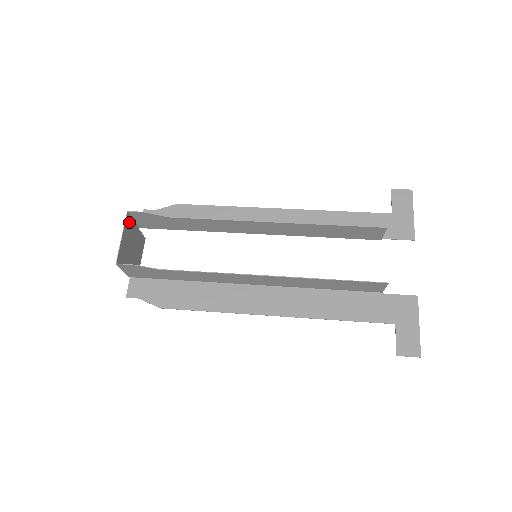
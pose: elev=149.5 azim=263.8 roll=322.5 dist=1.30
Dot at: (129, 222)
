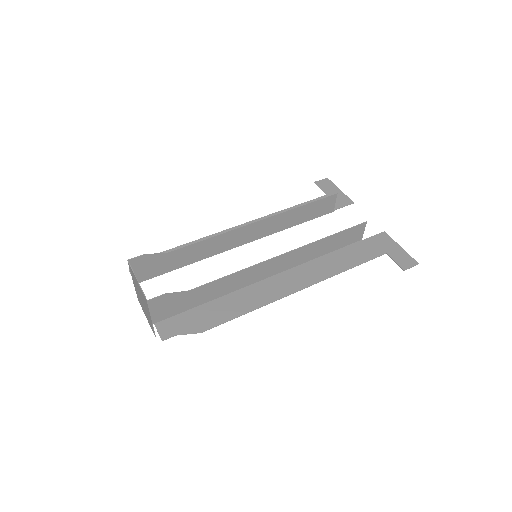
Dot at: (131, 271)
